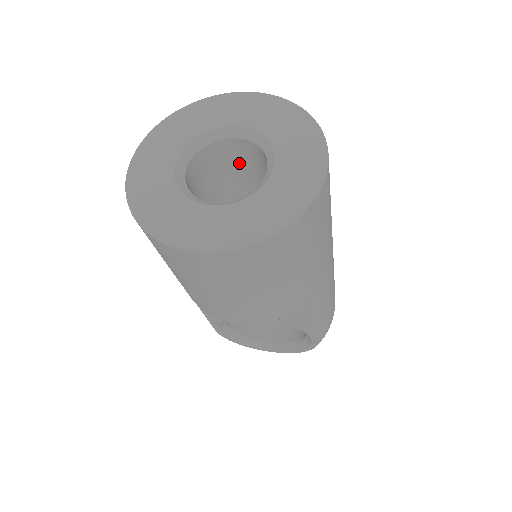
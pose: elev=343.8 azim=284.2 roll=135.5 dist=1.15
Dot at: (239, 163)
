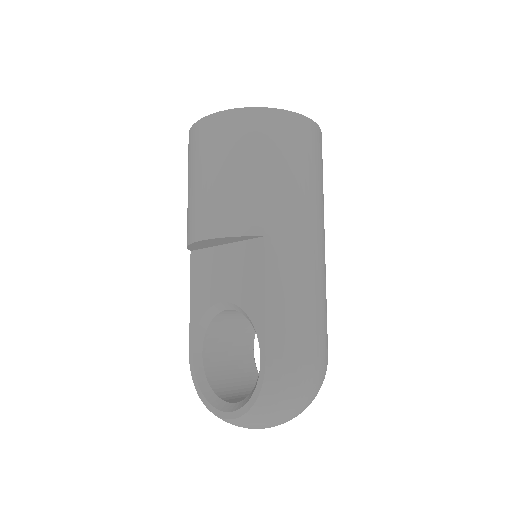
Dot at: occluded
